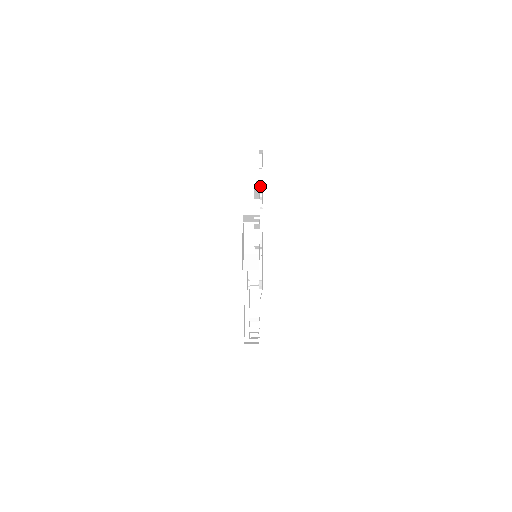
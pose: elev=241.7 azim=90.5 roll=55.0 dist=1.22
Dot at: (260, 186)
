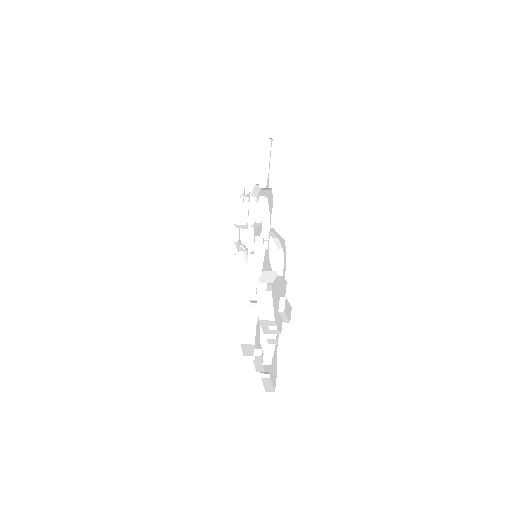
Dot at: (269, 188)
